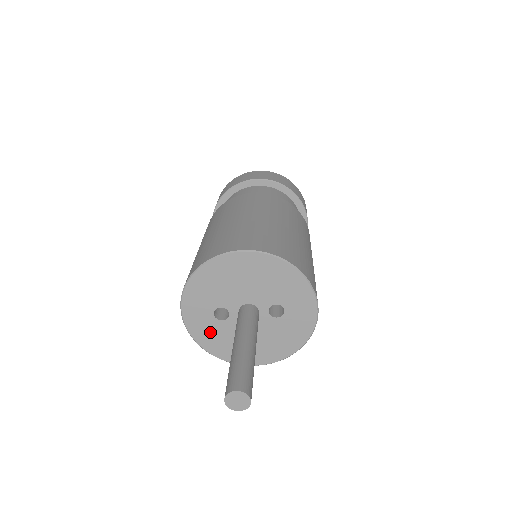
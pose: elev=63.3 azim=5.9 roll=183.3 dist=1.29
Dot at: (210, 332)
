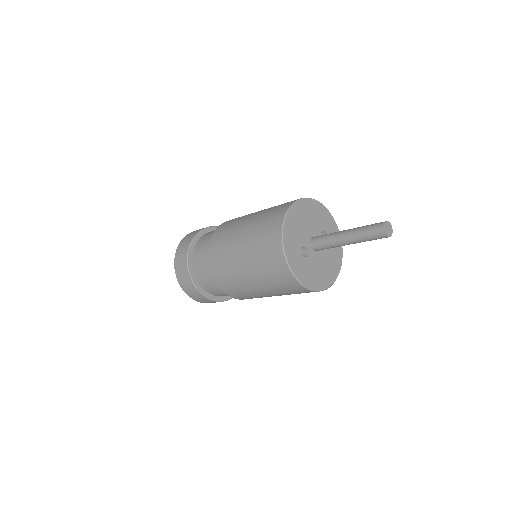
Dot at: (305, 270)
